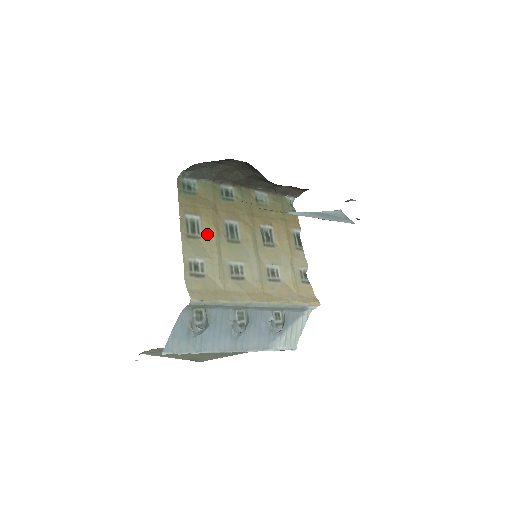
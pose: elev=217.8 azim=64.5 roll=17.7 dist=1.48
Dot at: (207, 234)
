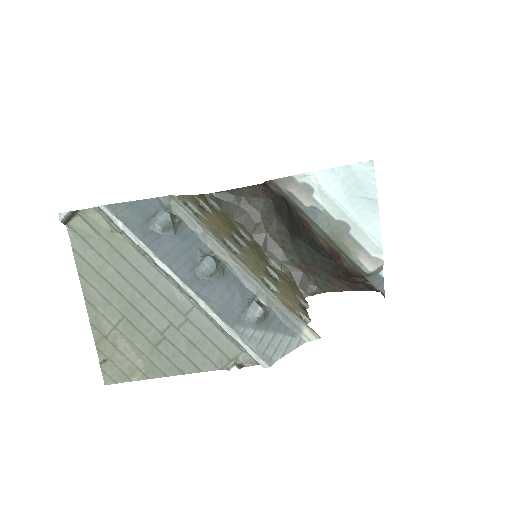
Dot at: (213, 217)
